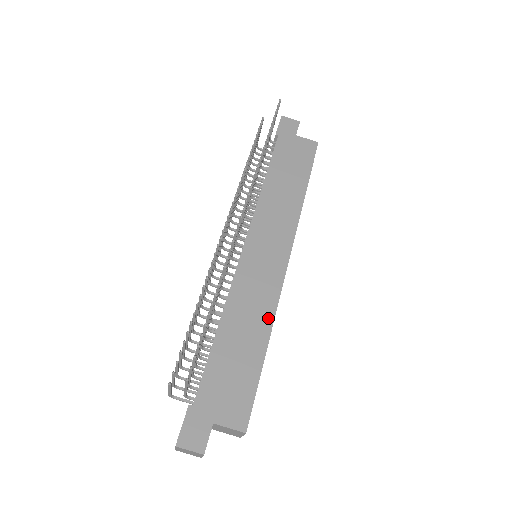
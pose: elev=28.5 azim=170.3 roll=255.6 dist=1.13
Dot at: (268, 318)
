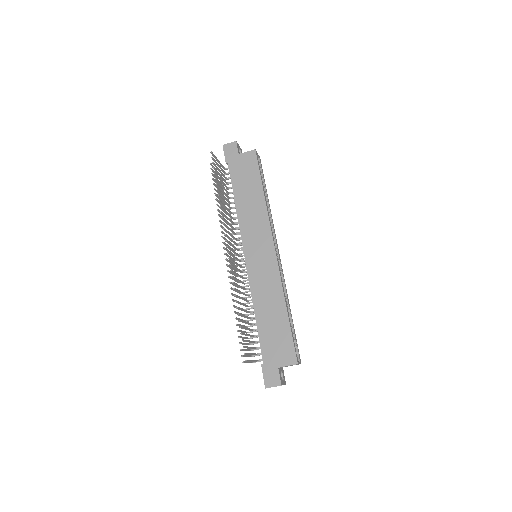
Dot at: (279, 293)
